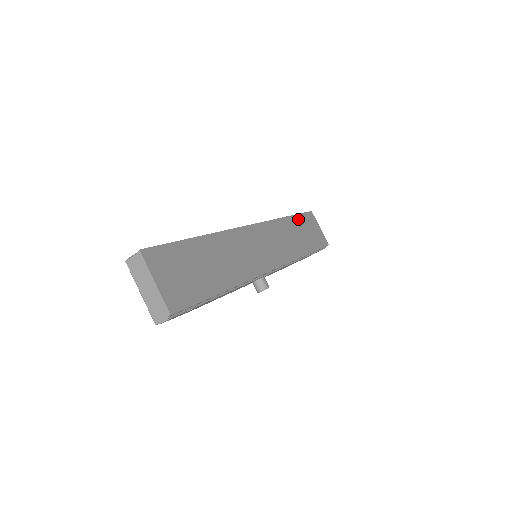
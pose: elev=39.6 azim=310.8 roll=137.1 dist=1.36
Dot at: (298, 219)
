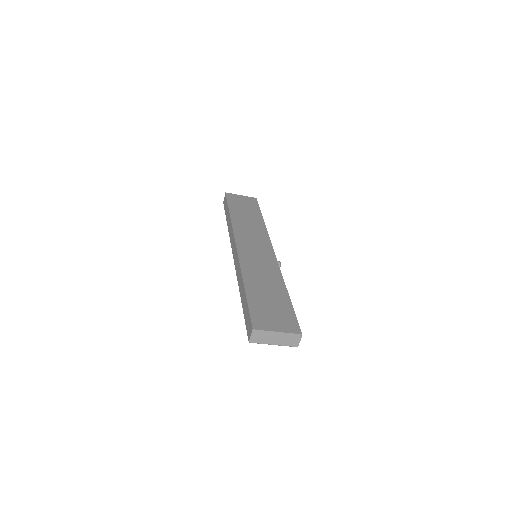
Dot at: (232, 208)
